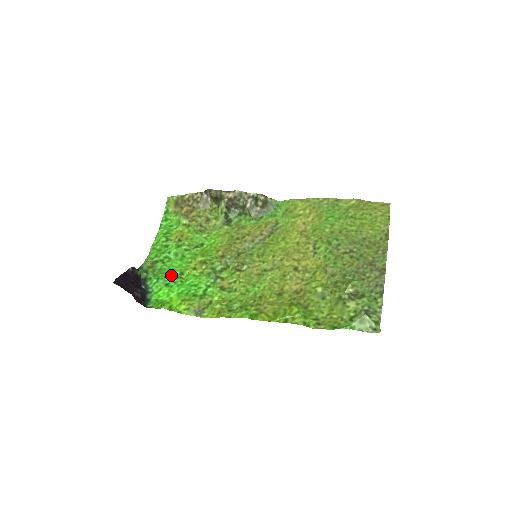
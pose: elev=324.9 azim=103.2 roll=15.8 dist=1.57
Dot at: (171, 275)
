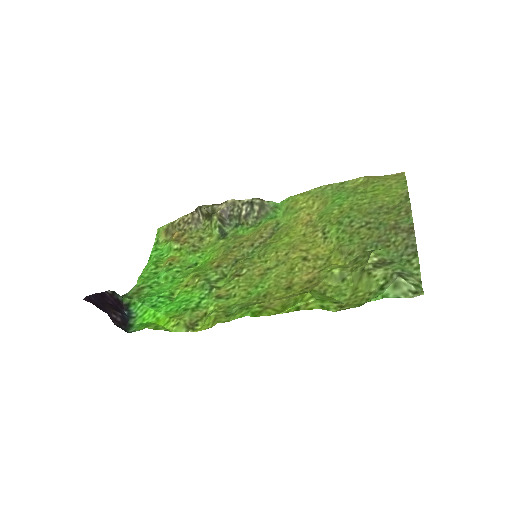
Dot at: (159, 296)
